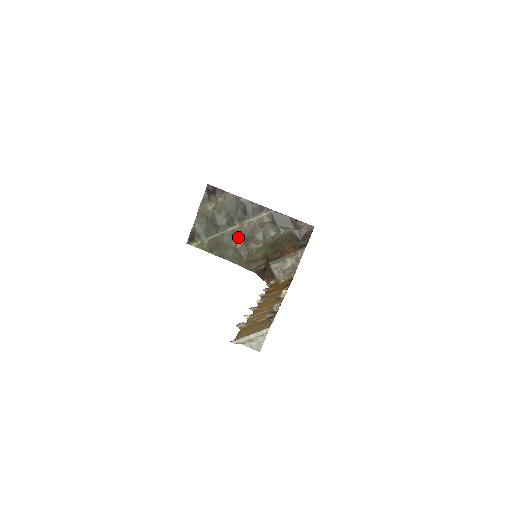
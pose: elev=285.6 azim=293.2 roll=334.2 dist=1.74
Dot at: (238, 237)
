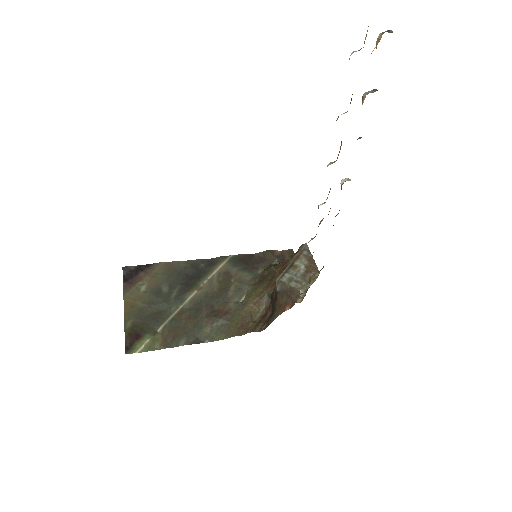
Dot at: (205, 304)
